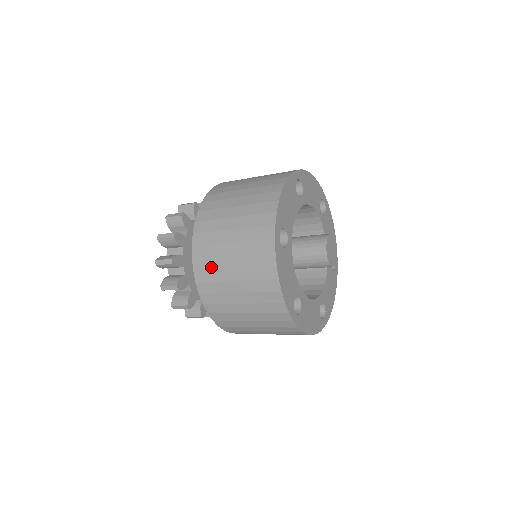
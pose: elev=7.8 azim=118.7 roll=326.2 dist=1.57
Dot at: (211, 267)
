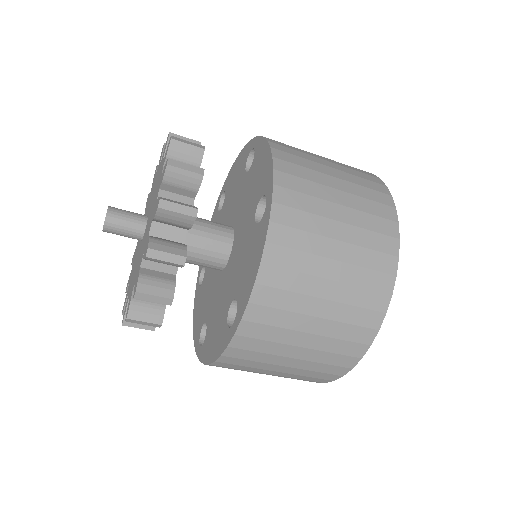
Dot at: (300, 247)
